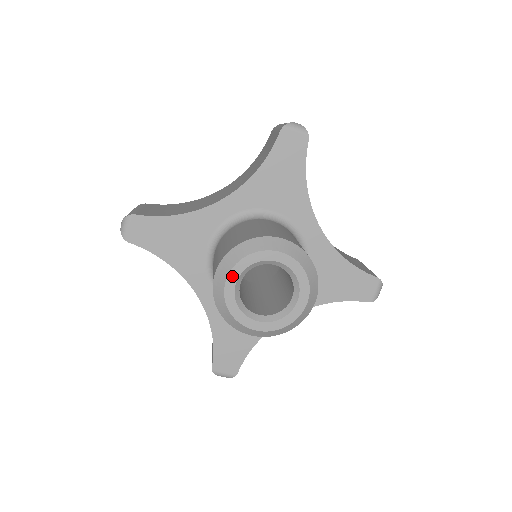
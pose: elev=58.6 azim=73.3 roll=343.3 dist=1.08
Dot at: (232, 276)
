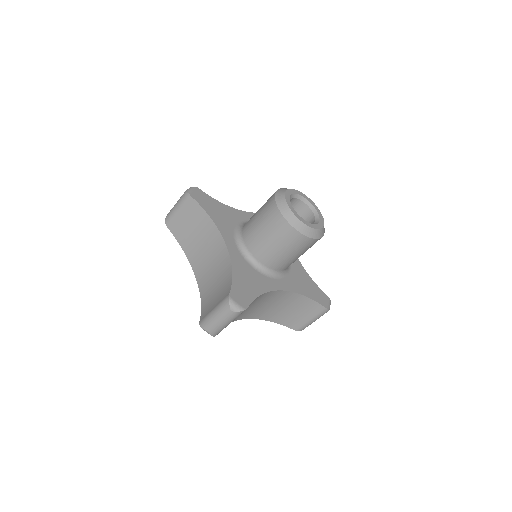
Dot at: (288, 192)
